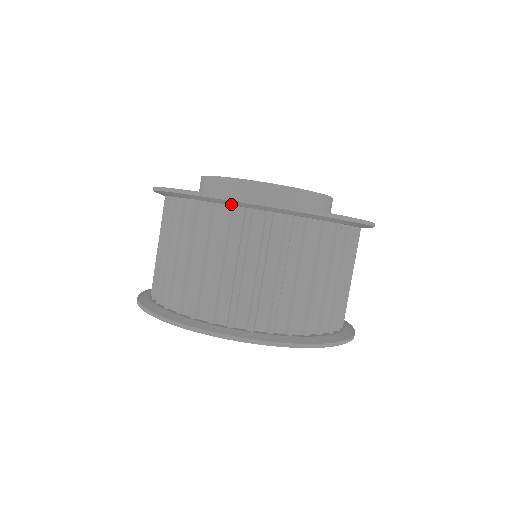
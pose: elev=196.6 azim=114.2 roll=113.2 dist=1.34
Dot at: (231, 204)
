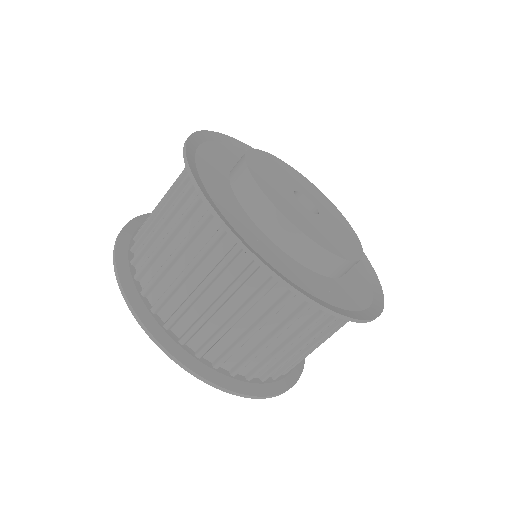
Dot at: occluded
